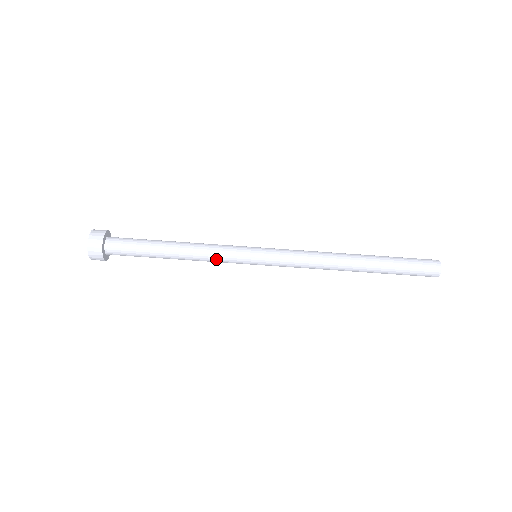
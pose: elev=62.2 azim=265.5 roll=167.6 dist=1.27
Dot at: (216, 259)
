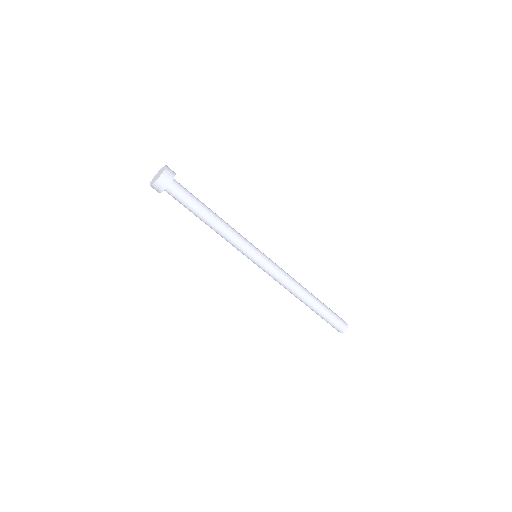
Dot at: (233, 243)
